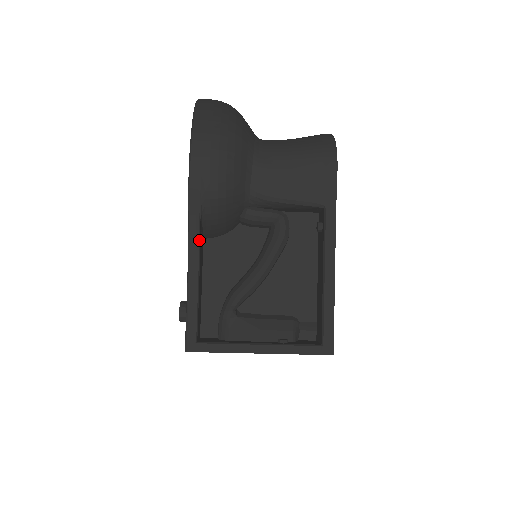
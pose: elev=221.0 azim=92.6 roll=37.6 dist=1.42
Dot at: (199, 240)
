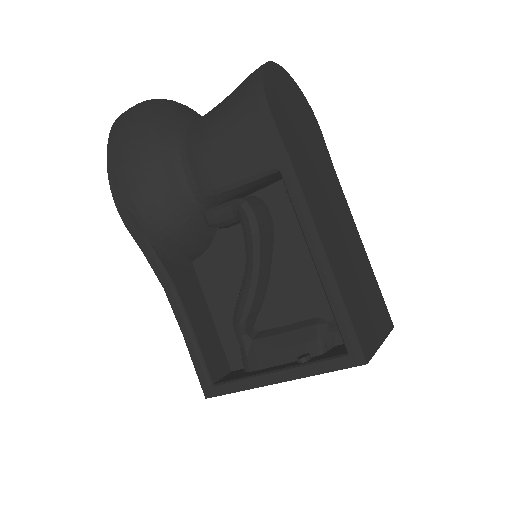
Dot at: (166, 274)
